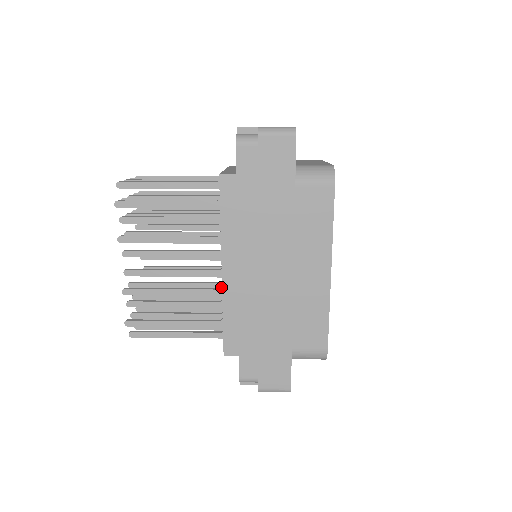
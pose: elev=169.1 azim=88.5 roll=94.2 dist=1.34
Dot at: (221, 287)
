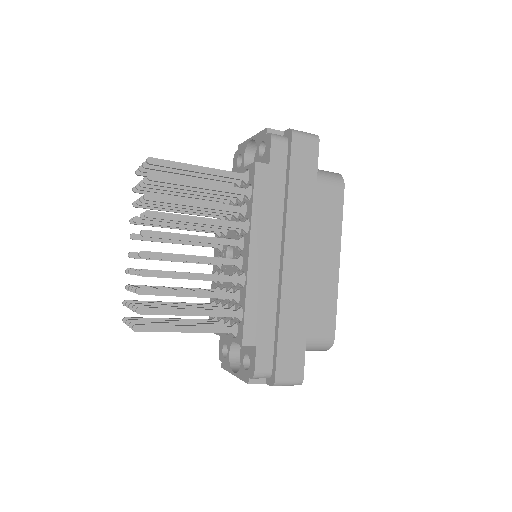
Dot at: (241, 274)
